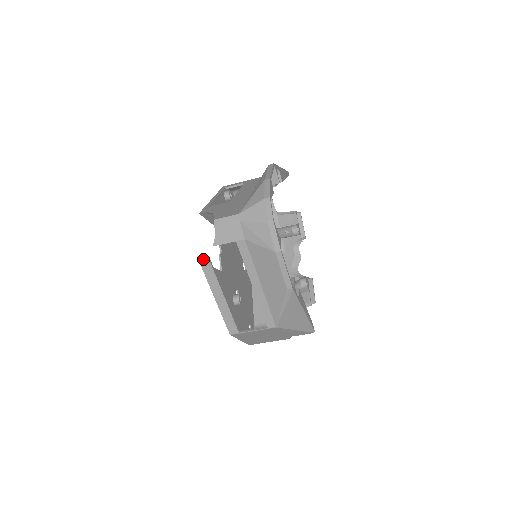
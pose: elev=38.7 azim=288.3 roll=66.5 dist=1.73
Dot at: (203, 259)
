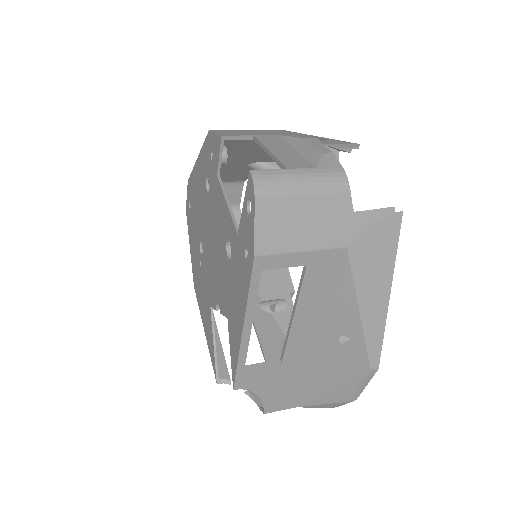
Dot at: occluded
